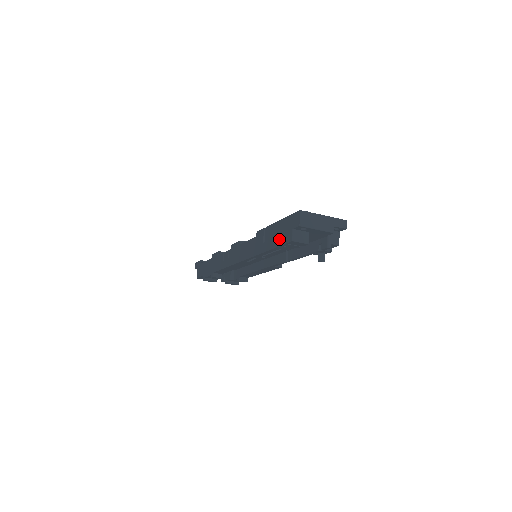
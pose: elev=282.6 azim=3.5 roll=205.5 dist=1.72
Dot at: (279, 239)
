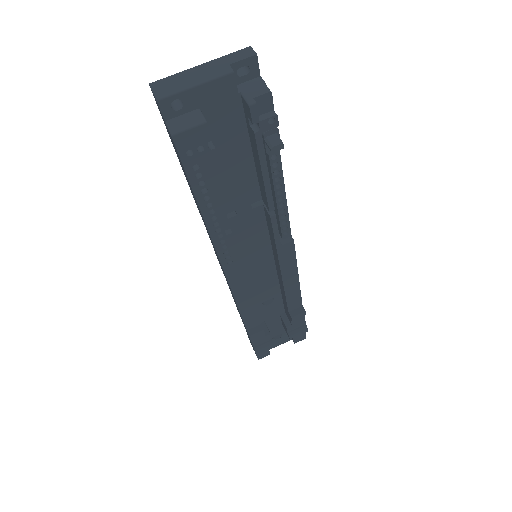
Dot at: occluded
